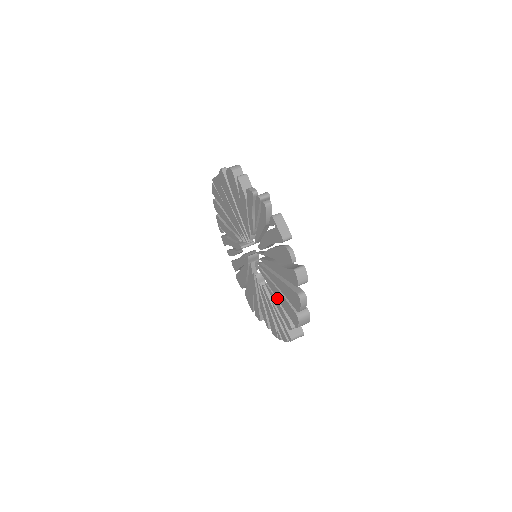
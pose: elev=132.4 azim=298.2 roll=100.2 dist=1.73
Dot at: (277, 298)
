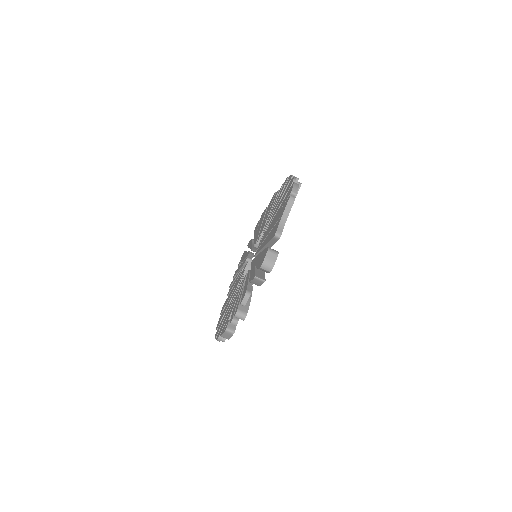
Dot at: occluded
